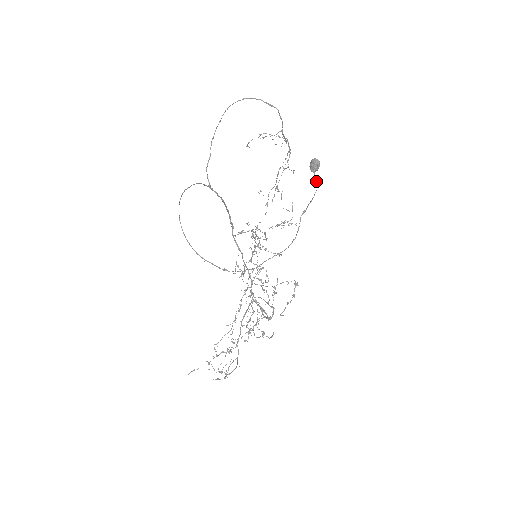
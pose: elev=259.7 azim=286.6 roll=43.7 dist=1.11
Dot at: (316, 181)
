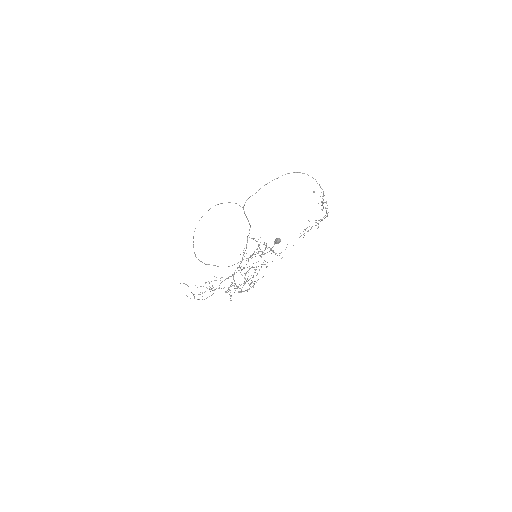
Dot at: (271, 249)
